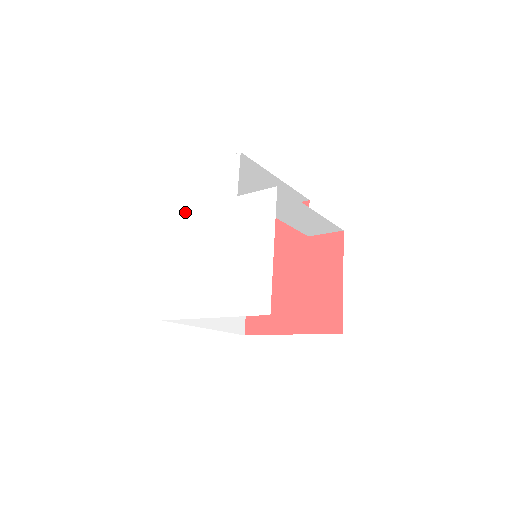
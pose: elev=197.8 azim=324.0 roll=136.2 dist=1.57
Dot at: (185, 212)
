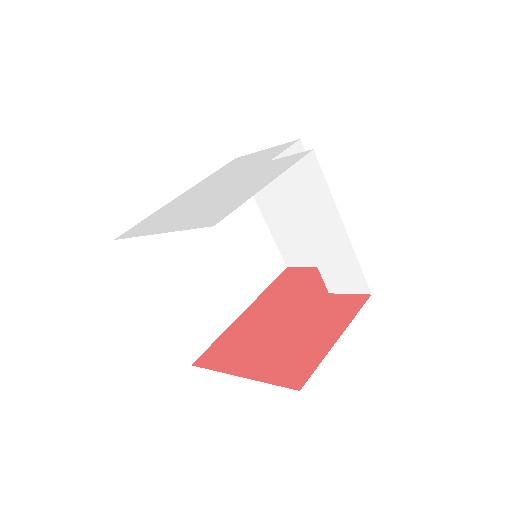
Dot at: (215, 176)
